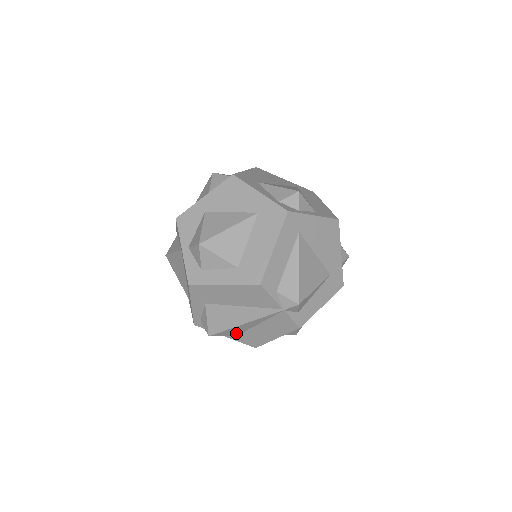
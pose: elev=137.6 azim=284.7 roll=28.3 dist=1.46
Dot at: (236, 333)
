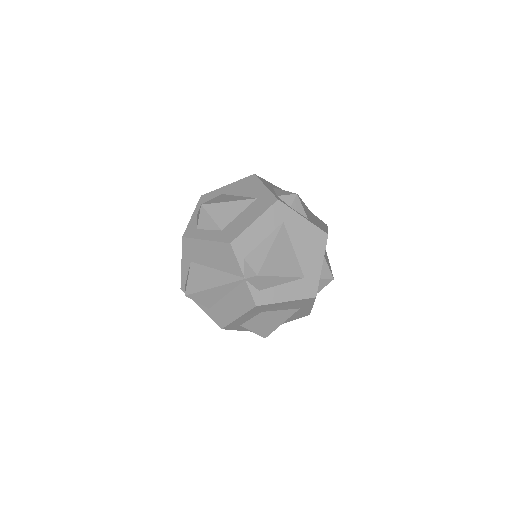
Dot at: (208, 303)
